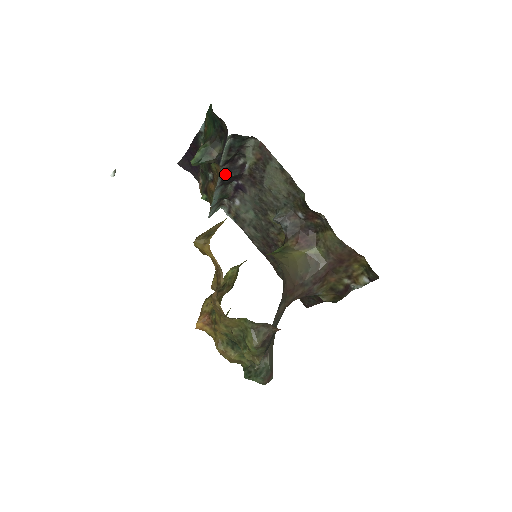
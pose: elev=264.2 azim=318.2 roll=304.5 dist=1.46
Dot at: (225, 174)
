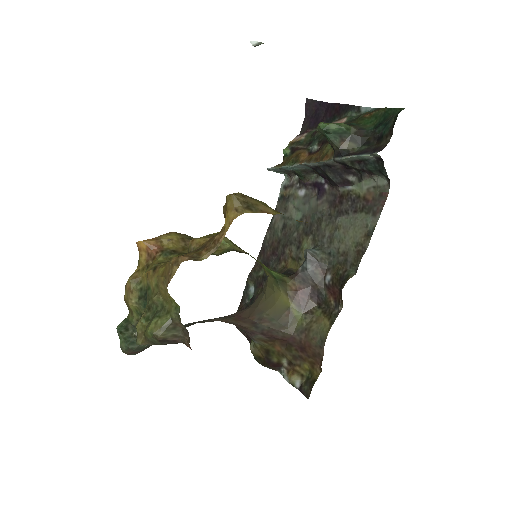
Dot at: (327, 167)
